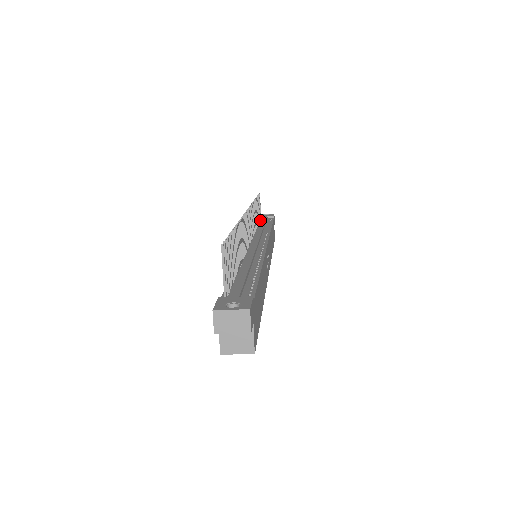
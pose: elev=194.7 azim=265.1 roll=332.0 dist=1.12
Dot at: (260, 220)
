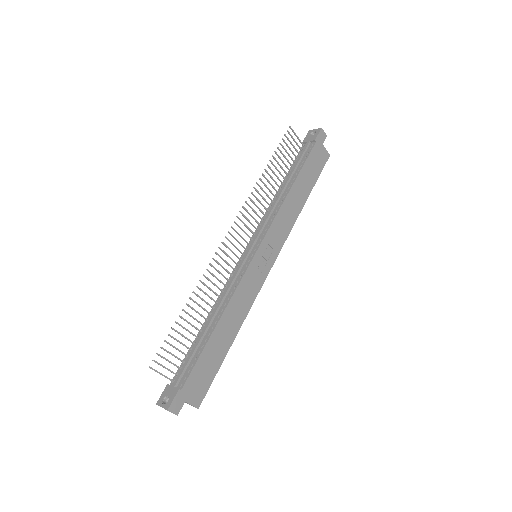
Dot at: (300, 153)
